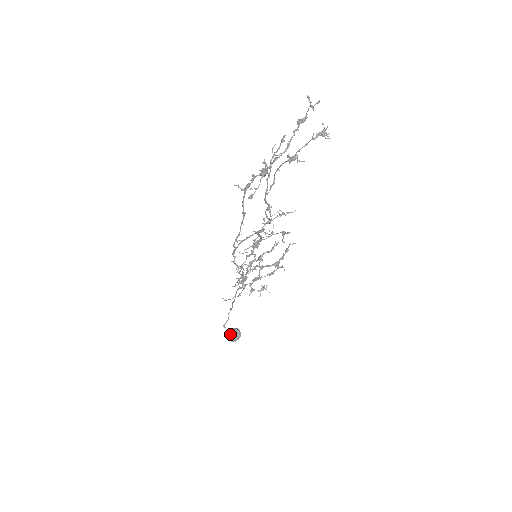
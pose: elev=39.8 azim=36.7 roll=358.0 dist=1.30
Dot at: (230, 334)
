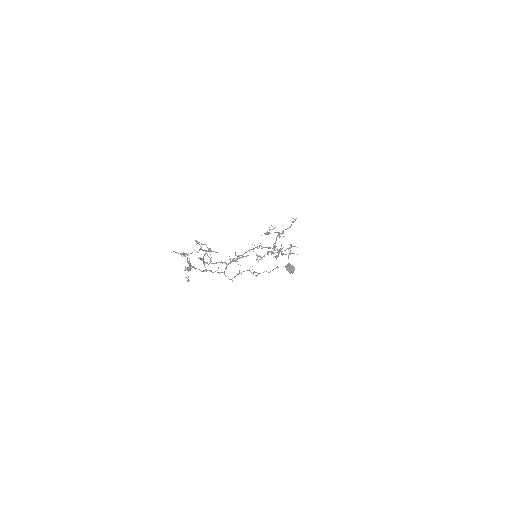
Dot at: (286, 269)
